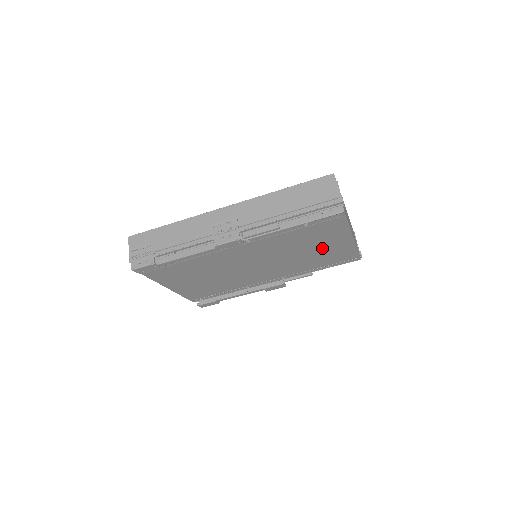
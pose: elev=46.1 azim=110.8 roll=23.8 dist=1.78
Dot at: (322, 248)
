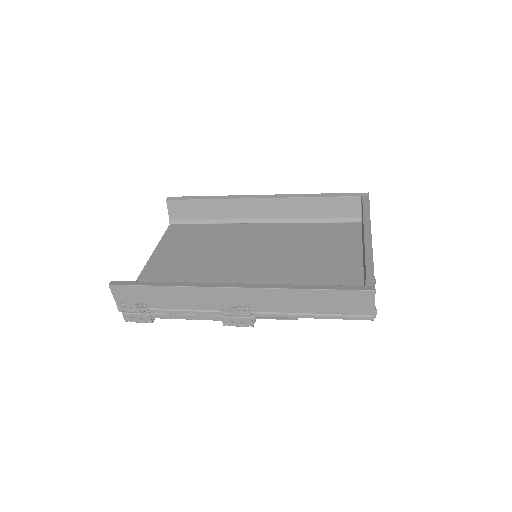
Dot at: occluded
